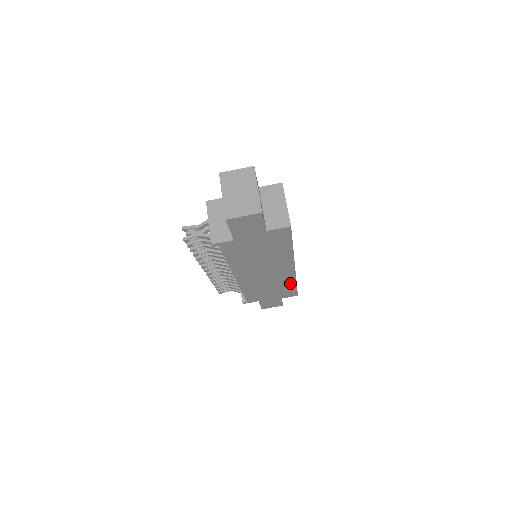
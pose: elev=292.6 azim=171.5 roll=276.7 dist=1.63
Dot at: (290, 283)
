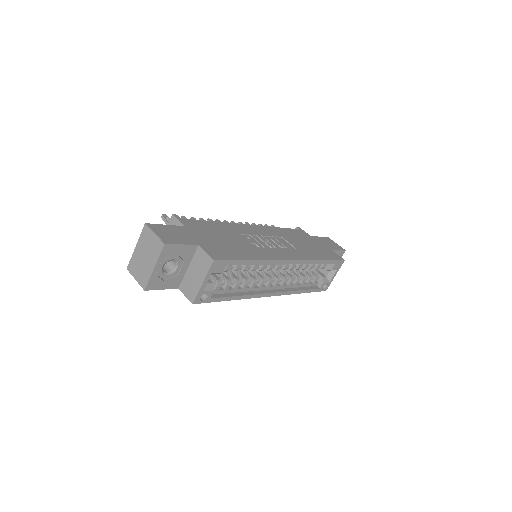
Dot at: occluded
